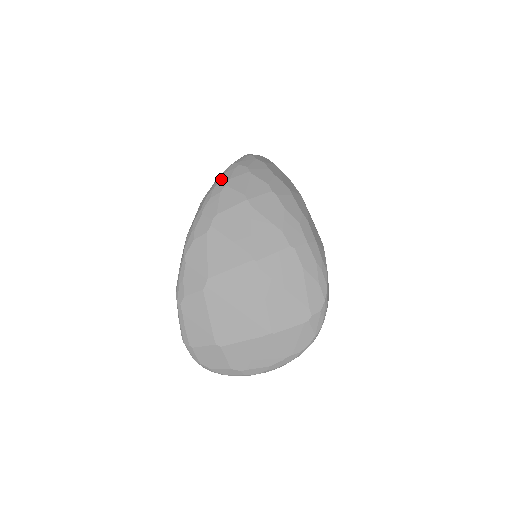
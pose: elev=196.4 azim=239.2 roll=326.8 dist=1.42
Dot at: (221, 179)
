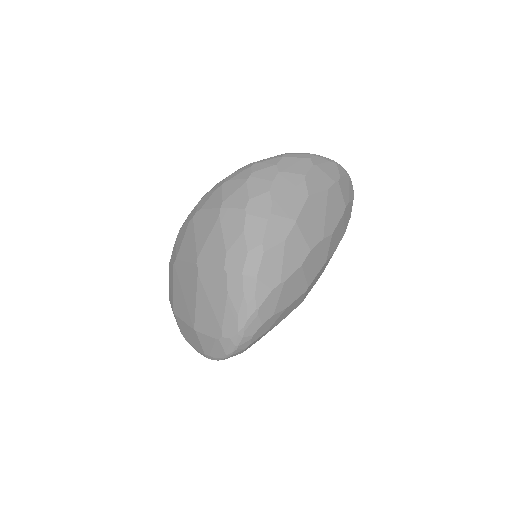
Dot at: (228, 176)
